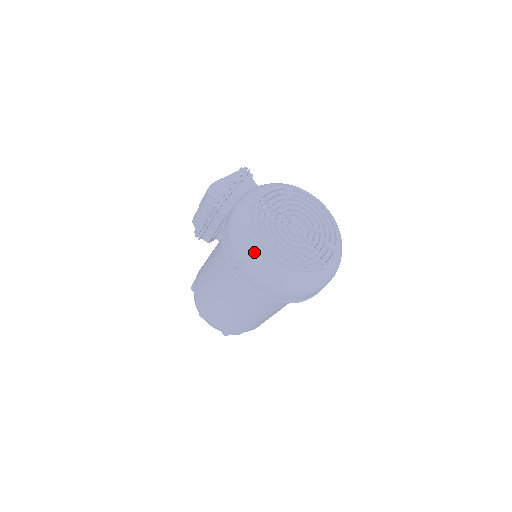
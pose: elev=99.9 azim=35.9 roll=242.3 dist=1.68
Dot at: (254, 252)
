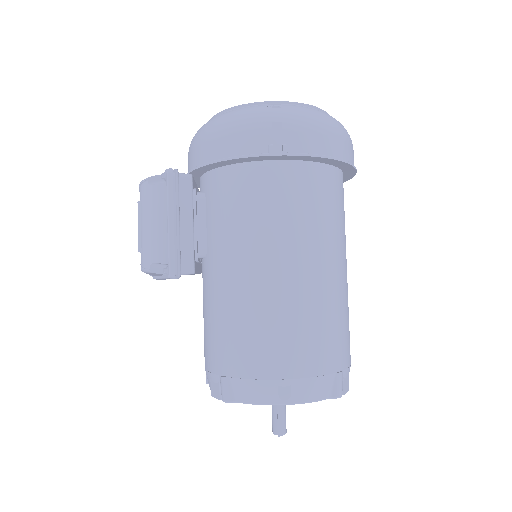
Dot at: (273, 107)
